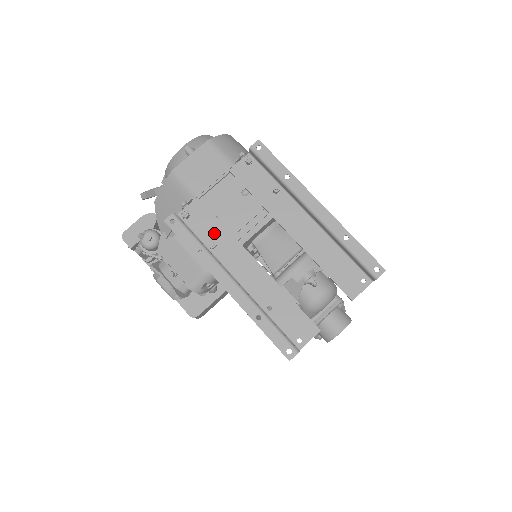
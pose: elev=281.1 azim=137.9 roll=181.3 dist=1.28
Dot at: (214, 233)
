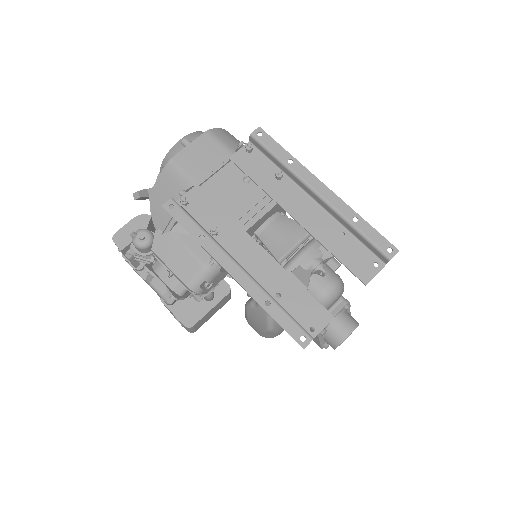
Dot at: (215, 220)
